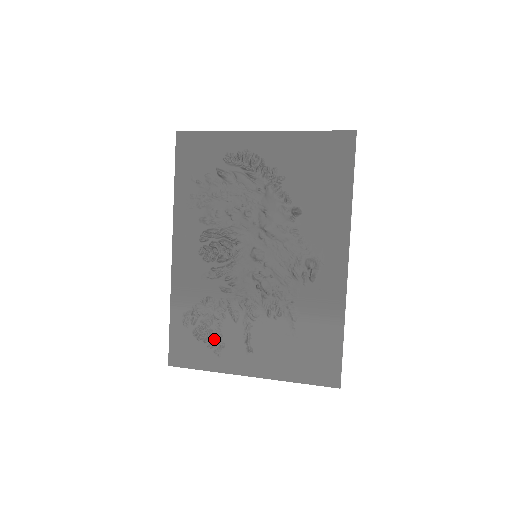
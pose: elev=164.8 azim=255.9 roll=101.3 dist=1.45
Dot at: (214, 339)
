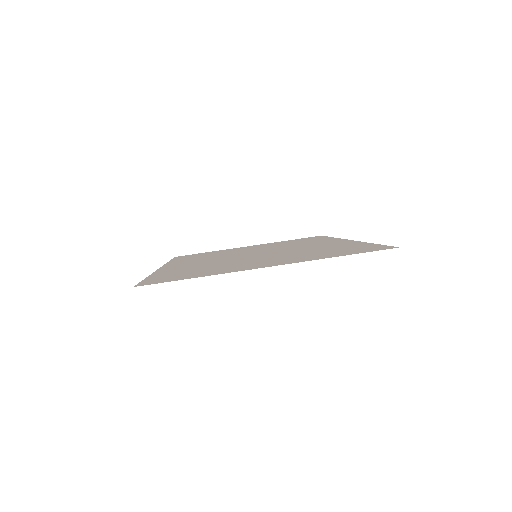
Dot at: occluded
